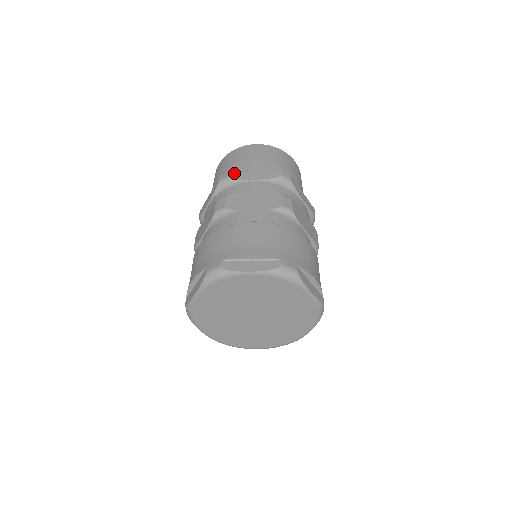
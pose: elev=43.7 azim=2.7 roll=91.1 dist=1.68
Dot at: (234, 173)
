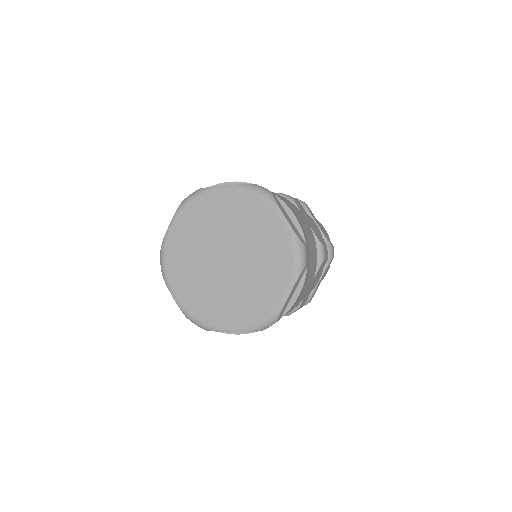
Dot at: occluded
